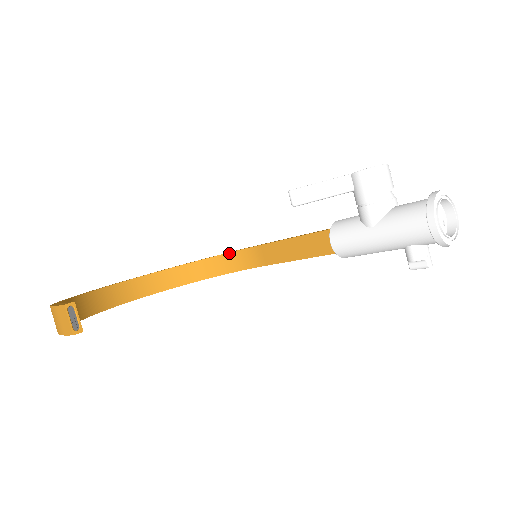
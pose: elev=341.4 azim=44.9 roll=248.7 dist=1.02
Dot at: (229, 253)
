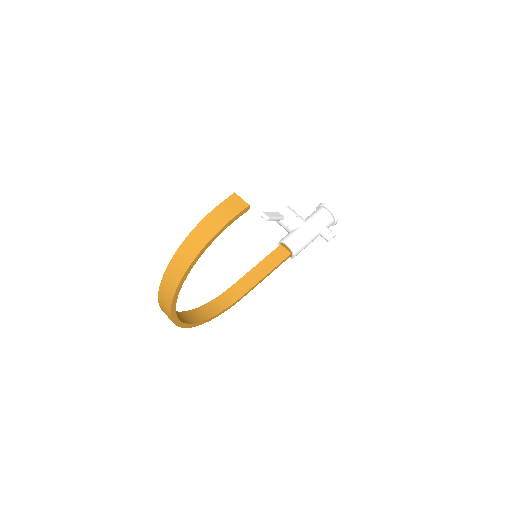
Dot at: (210, 301)
